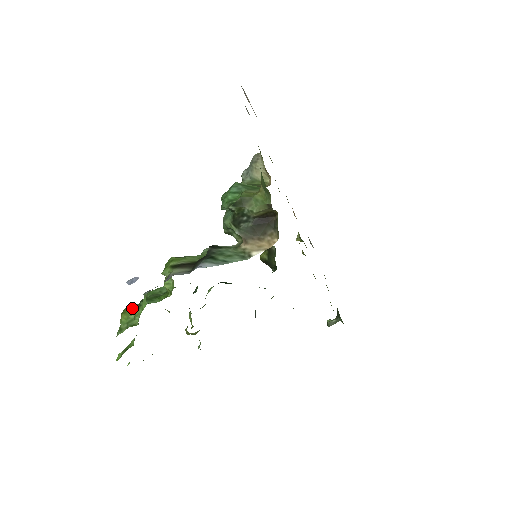
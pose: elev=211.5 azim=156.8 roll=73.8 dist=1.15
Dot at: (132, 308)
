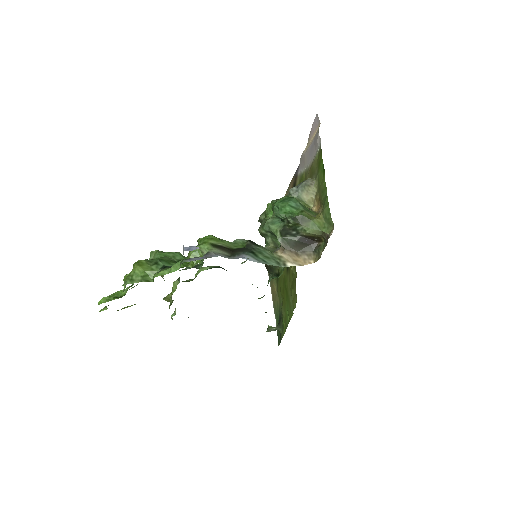
Dot at: (148, 263)
